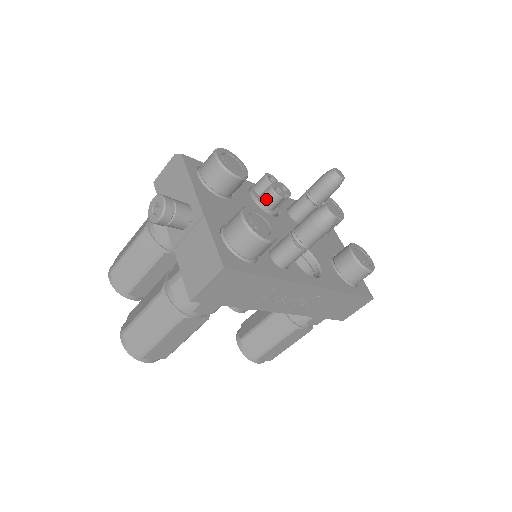
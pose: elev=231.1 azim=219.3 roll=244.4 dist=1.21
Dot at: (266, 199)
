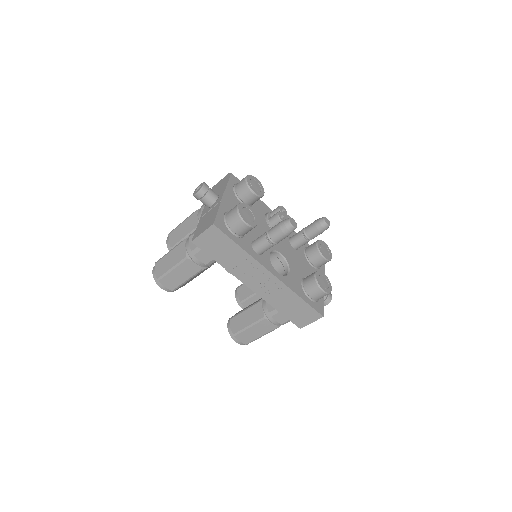
Dot at: (272, 219)
